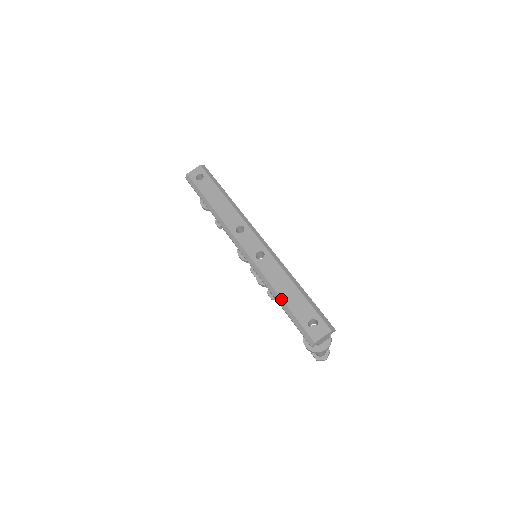
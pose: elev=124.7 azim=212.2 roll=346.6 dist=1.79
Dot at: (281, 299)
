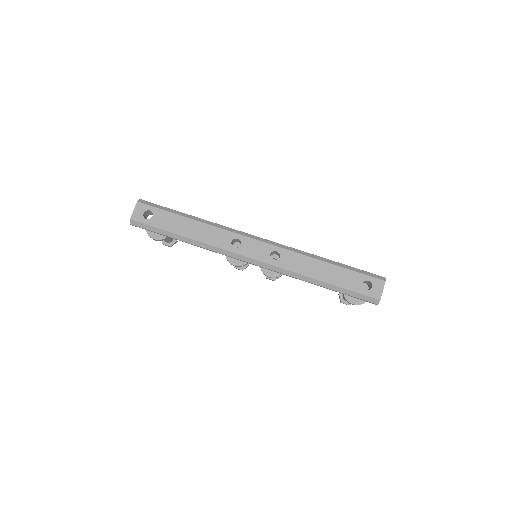
Dot at: (325, 283)
